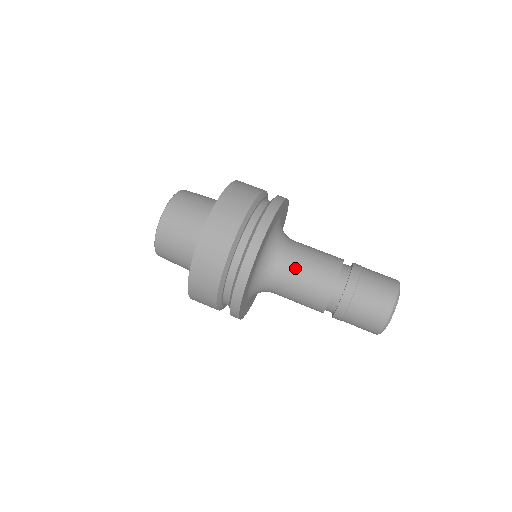
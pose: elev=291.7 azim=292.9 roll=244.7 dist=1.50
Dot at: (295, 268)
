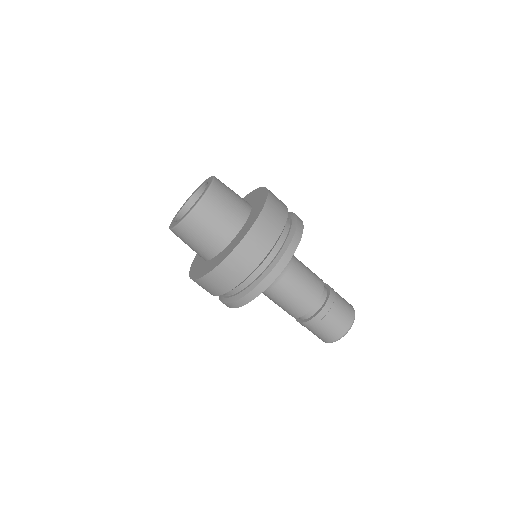
Dot at: occluded
